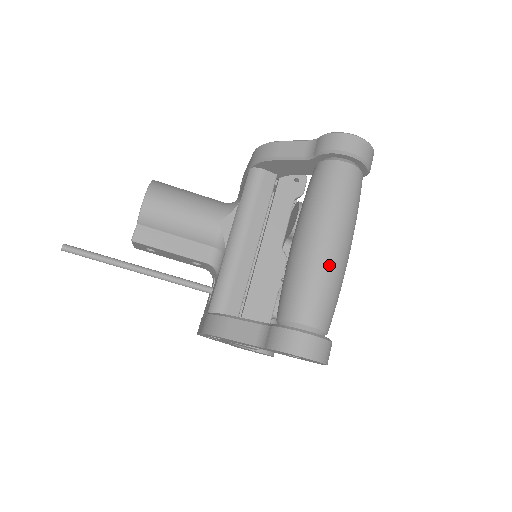
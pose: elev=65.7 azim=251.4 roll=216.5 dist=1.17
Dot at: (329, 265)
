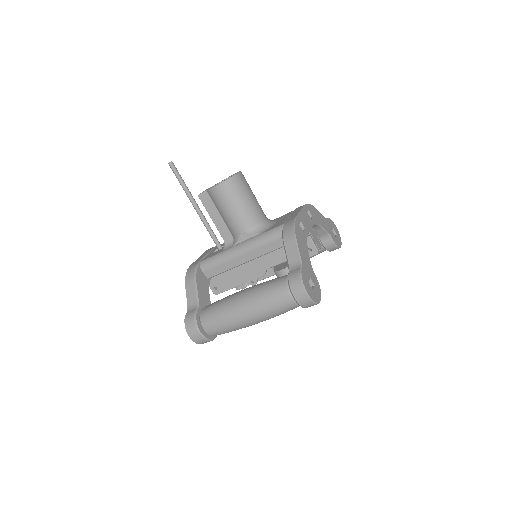
Dot at: (233, 322)
